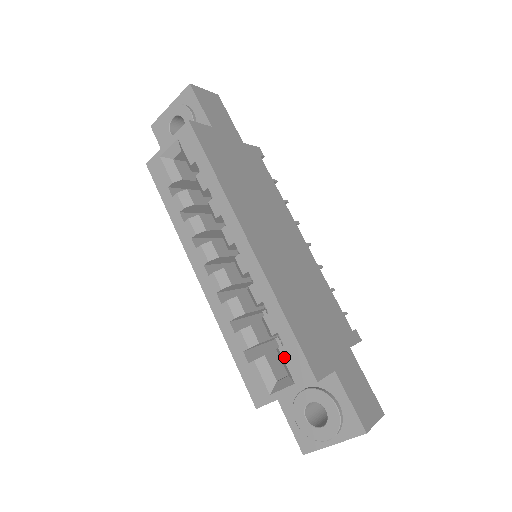
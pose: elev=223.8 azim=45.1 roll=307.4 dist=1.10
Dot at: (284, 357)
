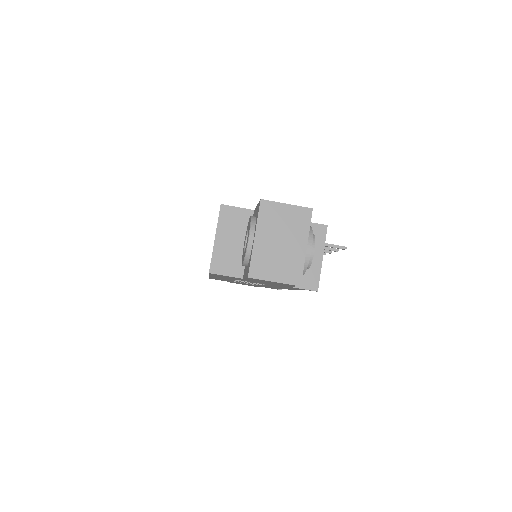
Dot at: occluded
